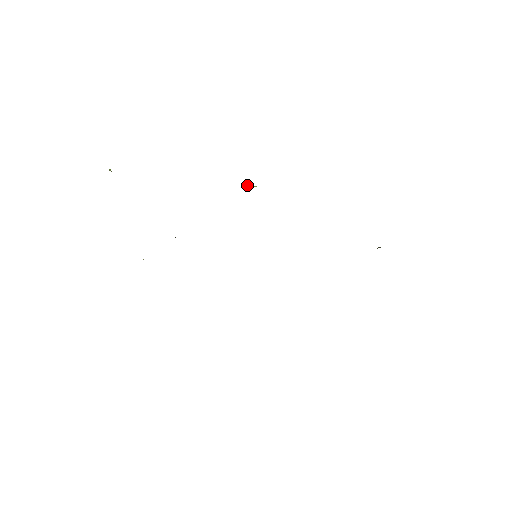
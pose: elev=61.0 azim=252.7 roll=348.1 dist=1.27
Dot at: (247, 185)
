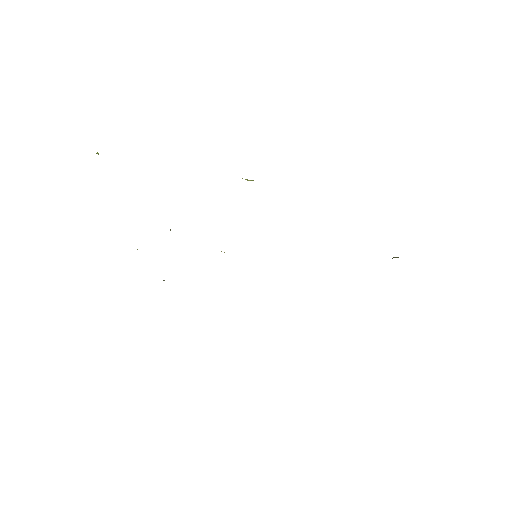
Dot at: (246, 179)
